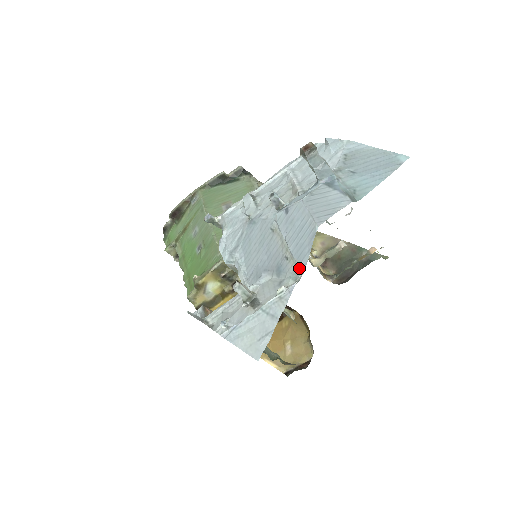
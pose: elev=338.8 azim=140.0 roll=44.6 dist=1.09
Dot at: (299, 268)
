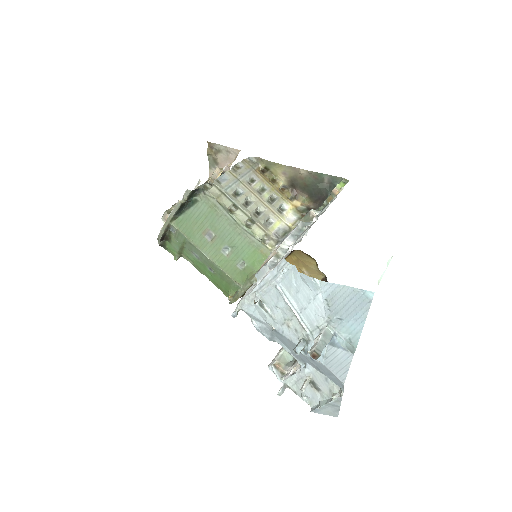
Dot at: occluded
